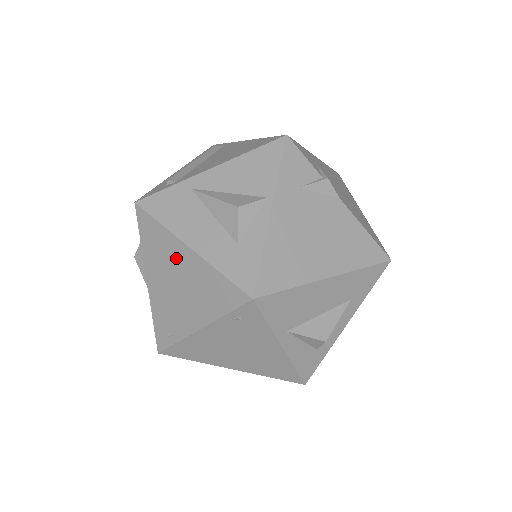
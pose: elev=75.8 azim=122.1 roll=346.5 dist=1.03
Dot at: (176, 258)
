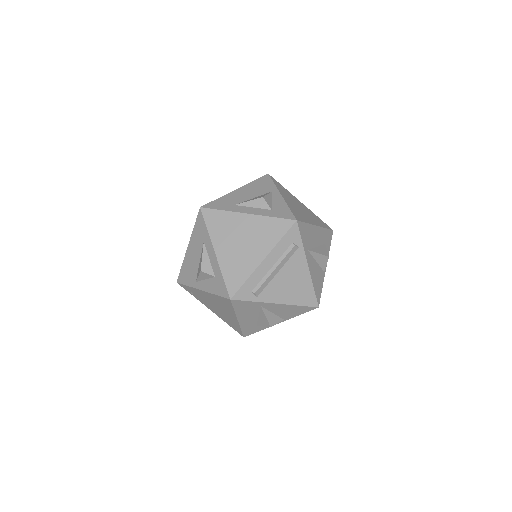
Dot at: (227, 312)
